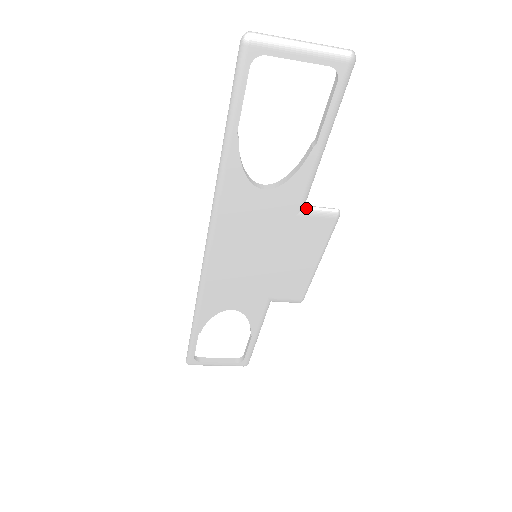
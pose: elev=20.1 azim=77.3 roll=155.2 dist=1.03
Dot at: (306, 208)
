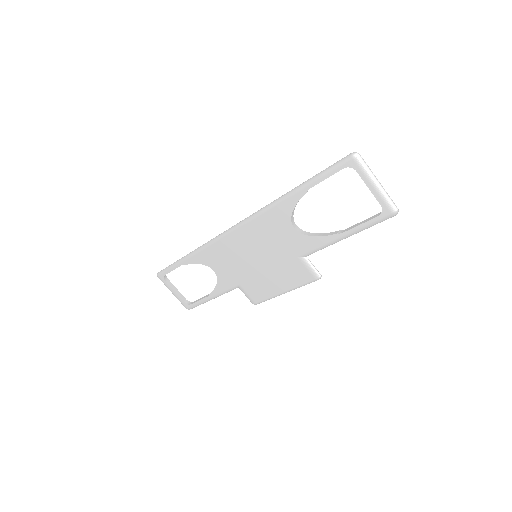
Dot at: (306, 258)
